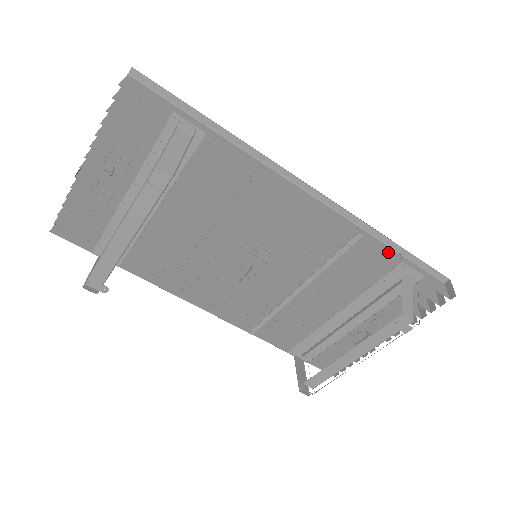
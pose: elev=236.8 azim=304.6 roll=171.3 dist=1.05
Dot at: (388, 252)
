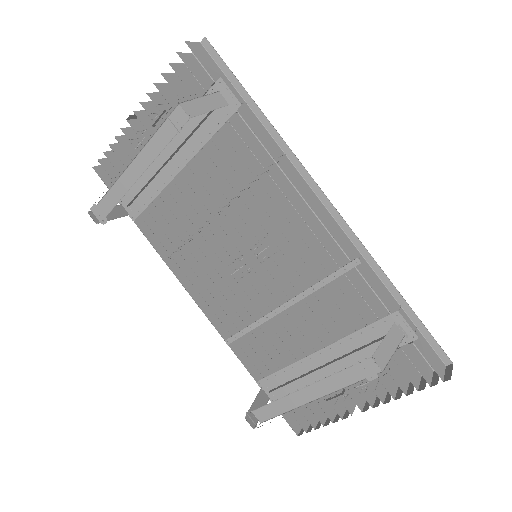
Dot at: (387, 298)
